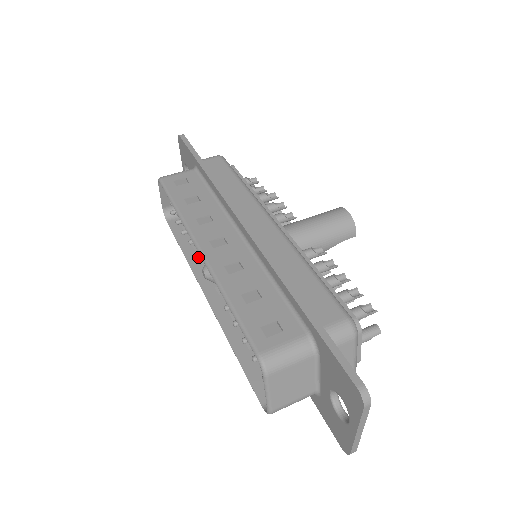
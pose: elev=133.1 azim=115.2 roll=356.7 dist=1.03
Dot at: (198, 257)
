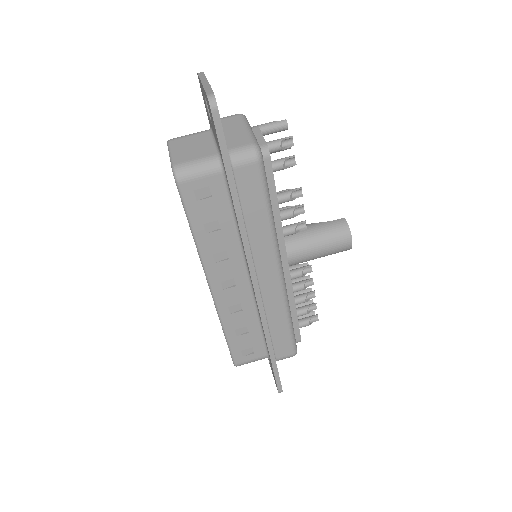
Dot at: occluded
